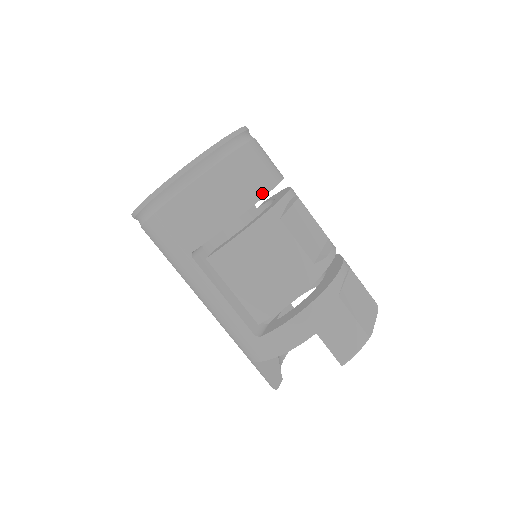
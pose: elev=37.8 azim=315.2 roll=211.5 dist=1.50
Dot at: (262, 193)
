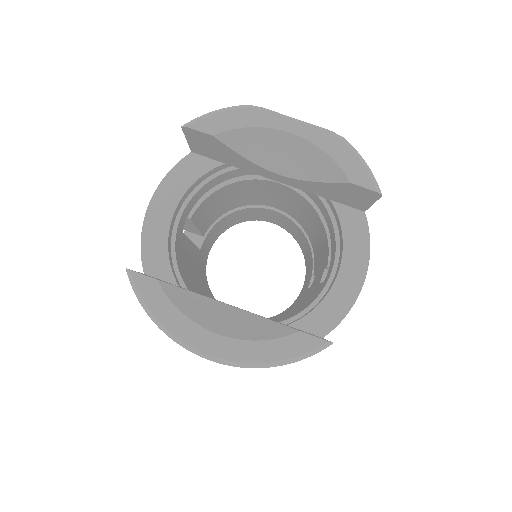
Dot at: occluded
